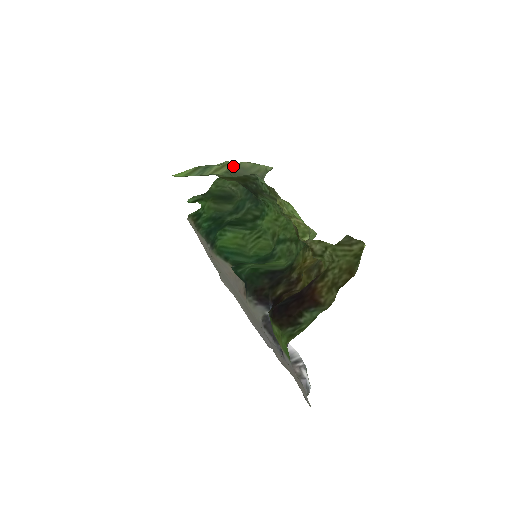
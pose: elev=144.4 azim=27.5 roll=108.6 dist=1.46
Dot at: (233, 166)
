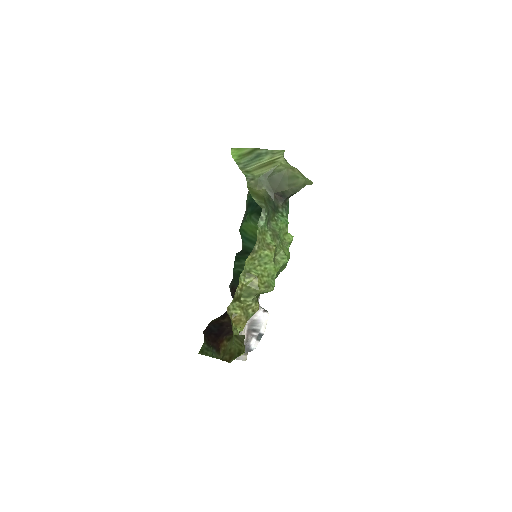
Dot at: (275, 169)
